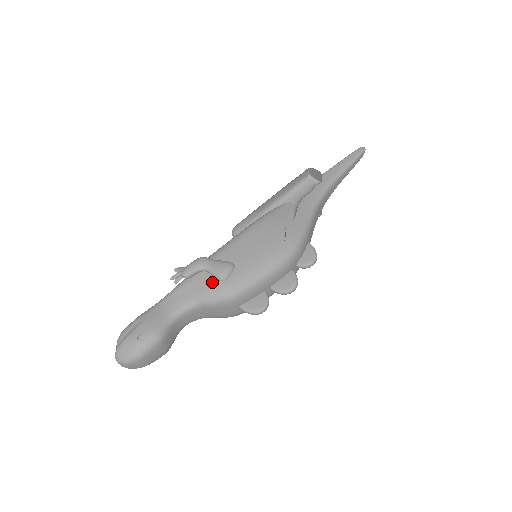
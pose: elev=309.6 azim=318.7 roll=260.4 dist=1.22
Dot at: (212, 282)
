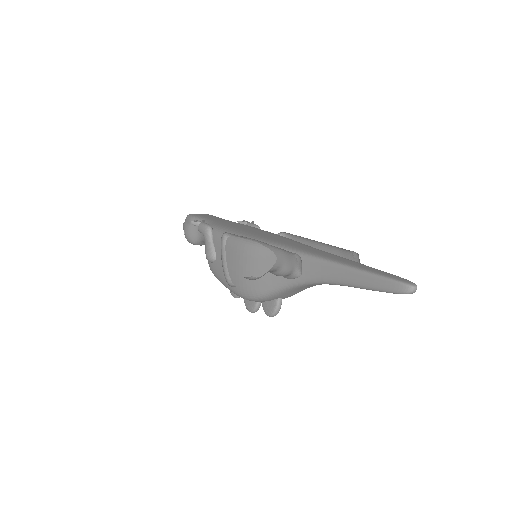
Dot at: occluded
